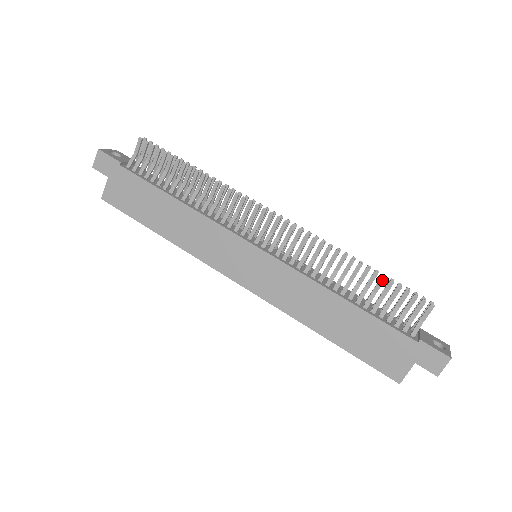
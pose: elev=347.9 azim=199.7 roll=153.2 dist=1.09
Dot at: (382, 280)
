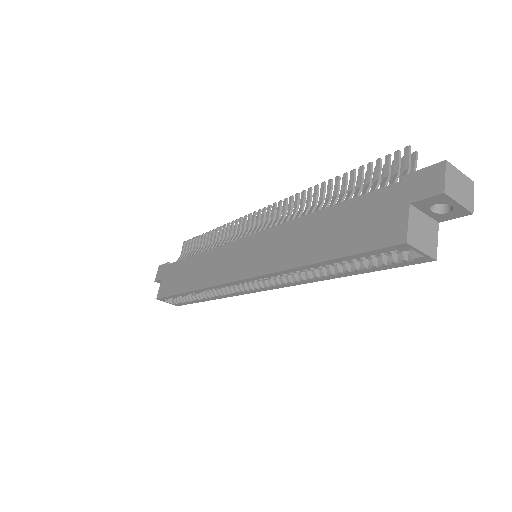
Dot at: (352, 173)
